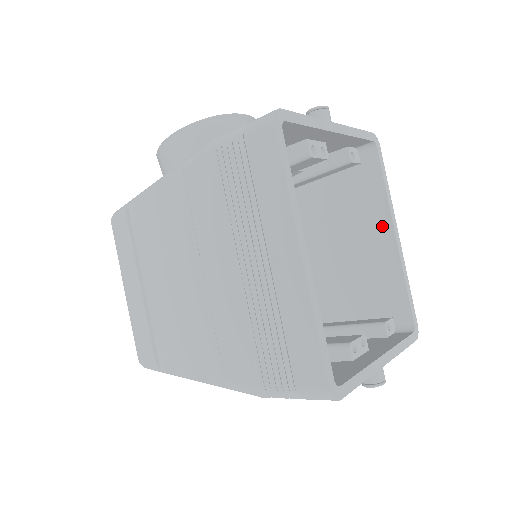
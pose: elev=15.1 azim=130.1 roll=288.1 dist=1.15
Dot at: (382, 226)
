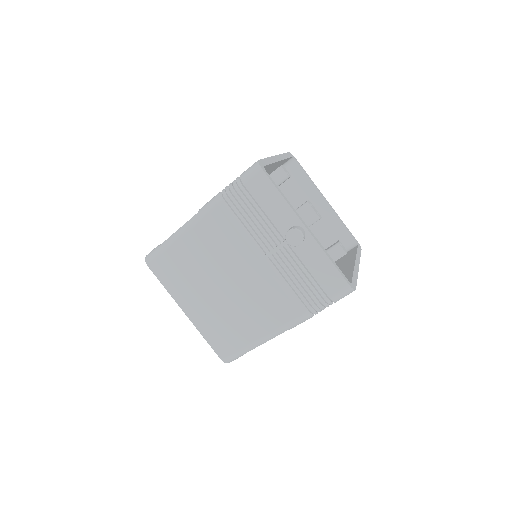
Dot at: (349, 263)
